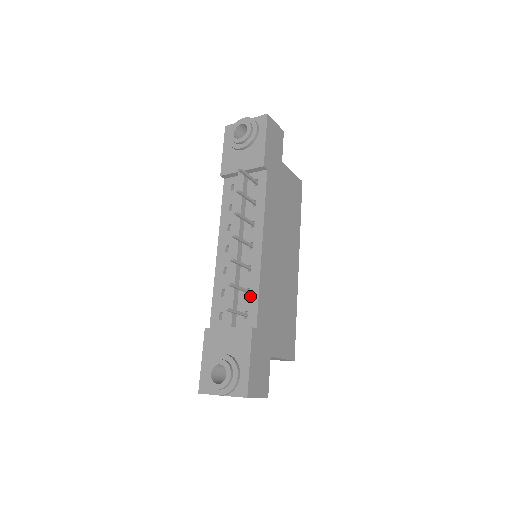
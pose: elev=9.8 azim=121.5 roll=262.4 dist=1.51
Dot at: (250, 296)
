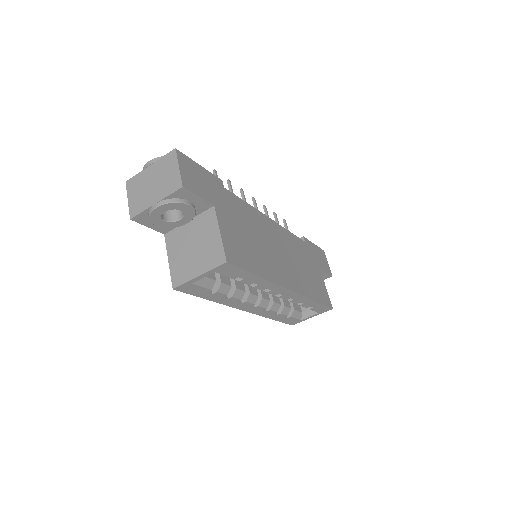
Dot at: occluded
